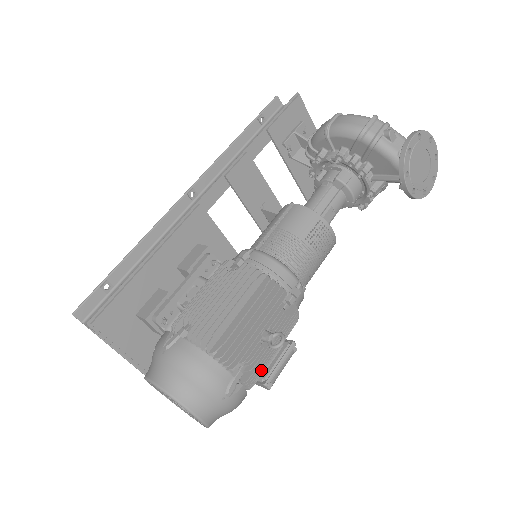
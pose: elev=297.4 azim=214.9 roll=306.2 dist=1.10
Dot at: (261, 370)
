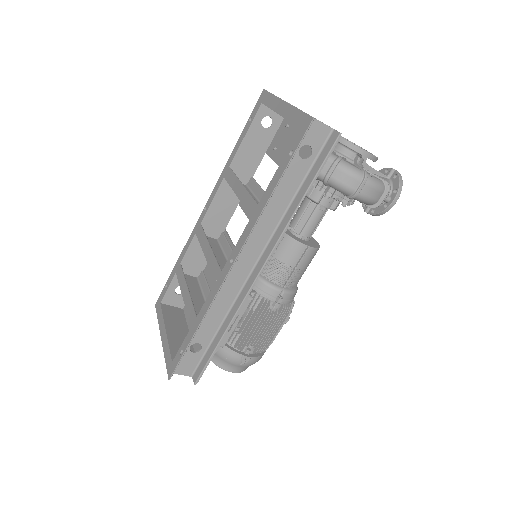
Dot at: occluded
